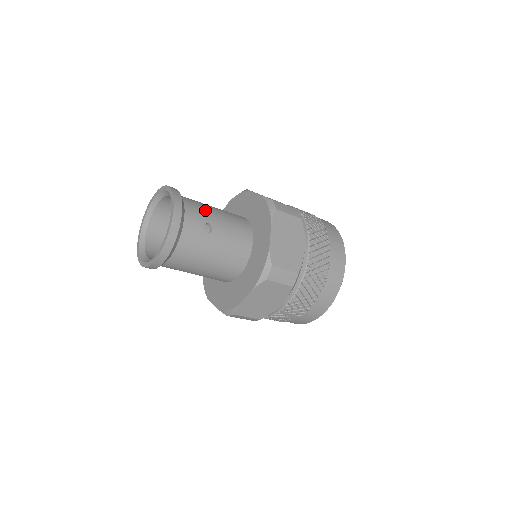
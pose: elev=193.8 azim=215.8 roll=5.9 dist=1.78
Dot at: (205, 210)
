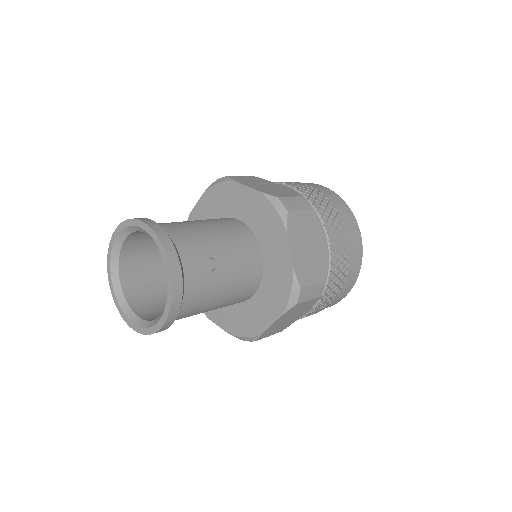
Dot at: (200, 239)
